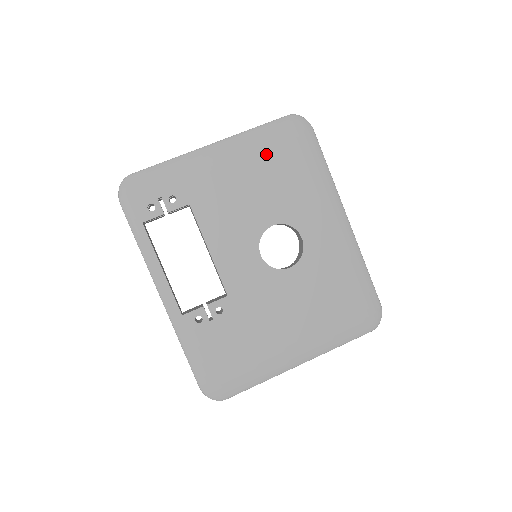
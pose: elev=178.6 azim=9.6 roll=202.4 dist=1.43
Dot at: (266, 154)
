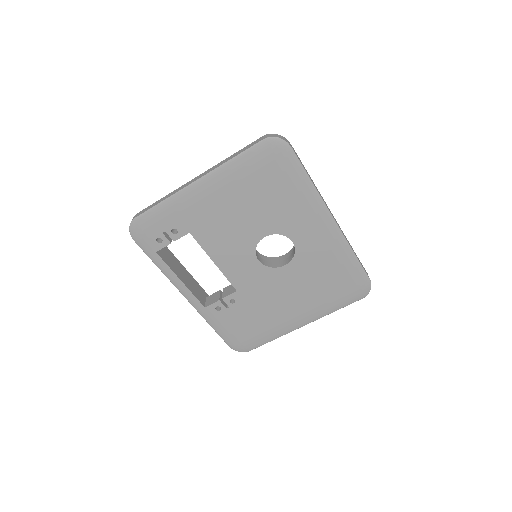
Dot at: (248, 180)
